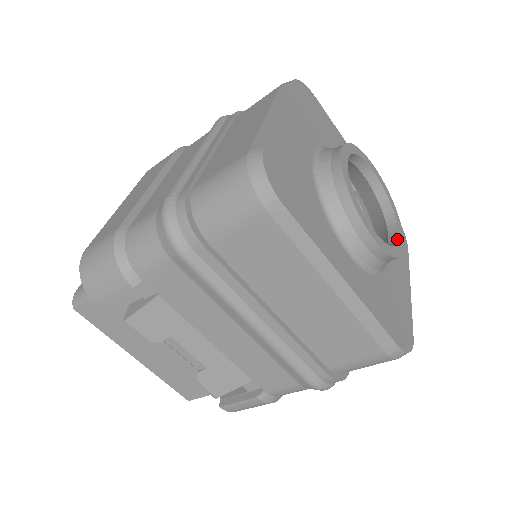
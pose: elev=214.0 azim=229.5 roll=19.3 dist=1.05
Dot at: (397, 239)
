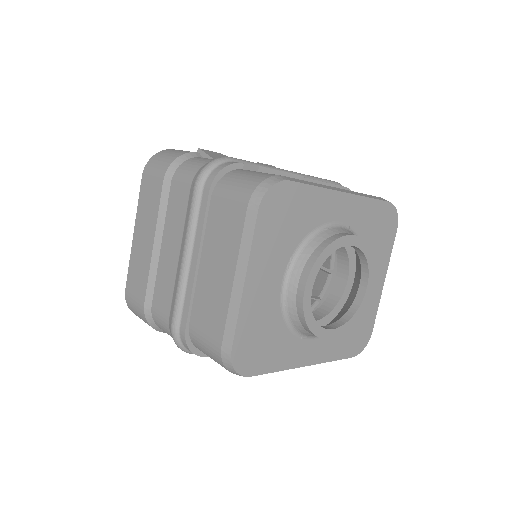
Dot at: (364, 294)
